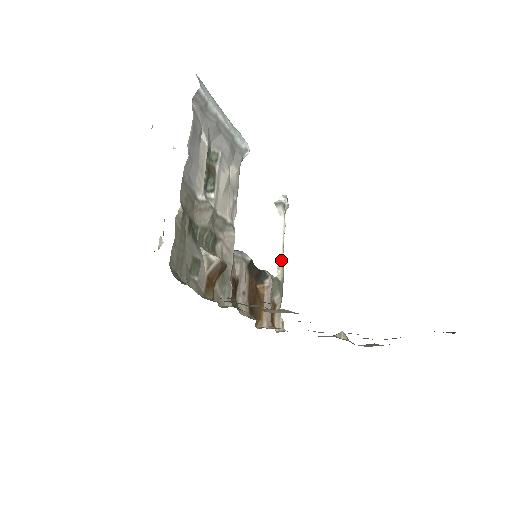
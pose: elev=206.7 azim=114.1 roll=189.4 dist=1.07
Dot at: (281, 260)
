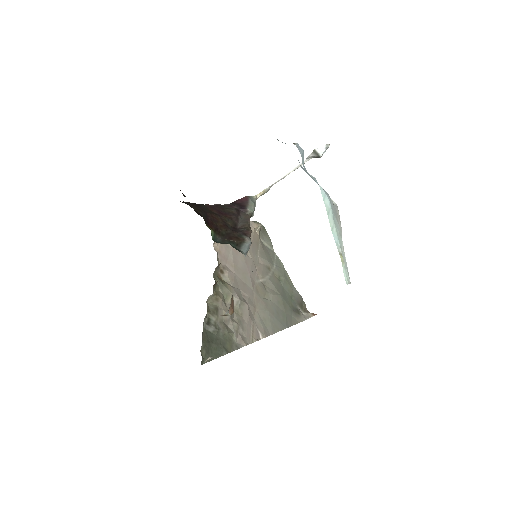
Dot at: occluded
